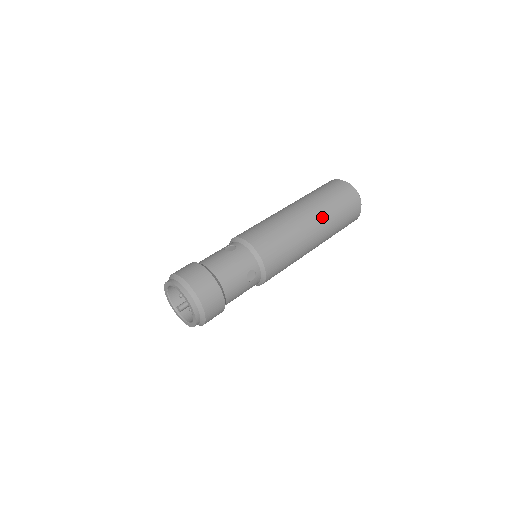
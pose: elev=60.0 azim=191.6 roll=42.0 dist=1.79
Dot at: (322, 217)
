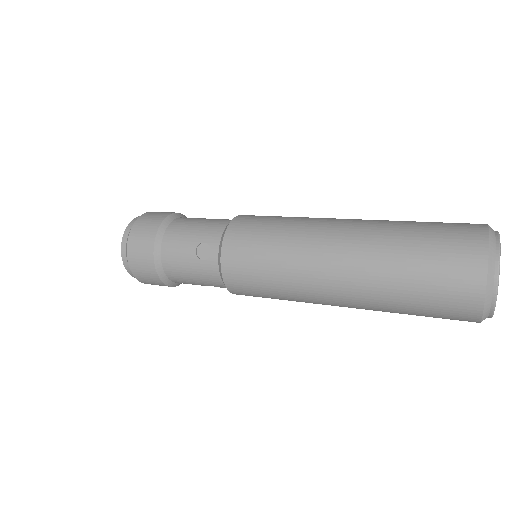
Dot at: (365, 305)
